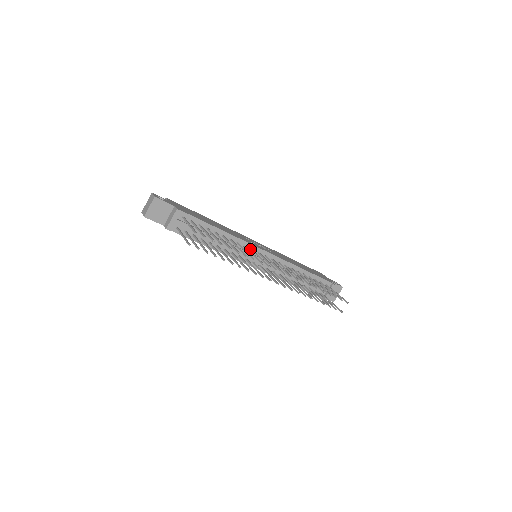
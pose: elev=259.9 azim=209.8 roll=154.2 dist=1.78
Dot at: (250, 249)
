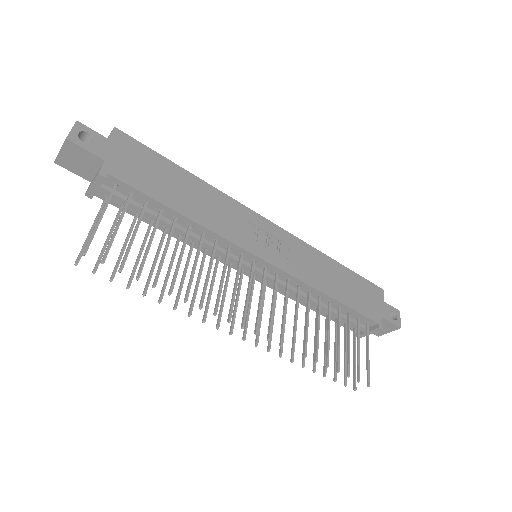
Dot at: (239, 252)
